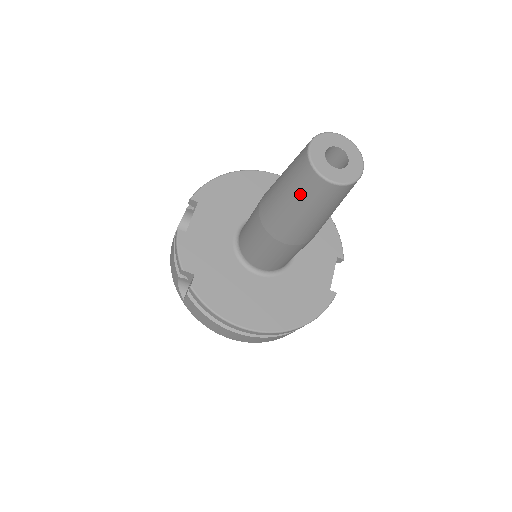
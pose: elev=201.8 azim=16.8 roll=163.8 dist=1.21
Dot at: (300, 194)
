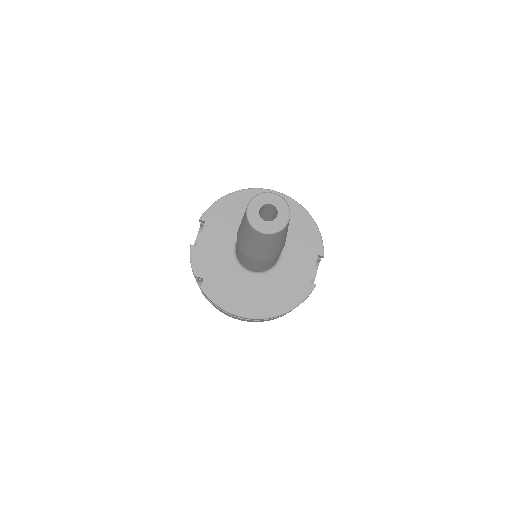
Dot at: (249, 236)
